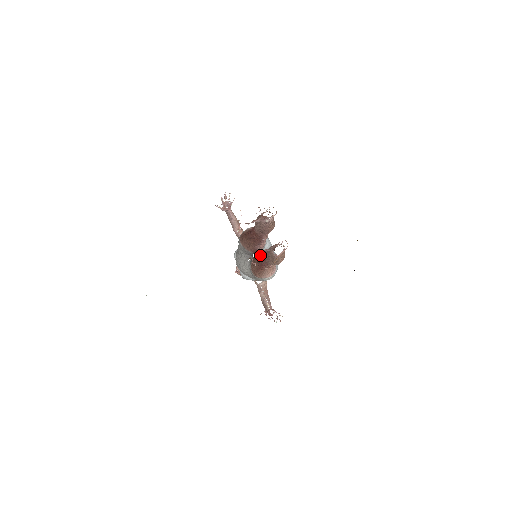
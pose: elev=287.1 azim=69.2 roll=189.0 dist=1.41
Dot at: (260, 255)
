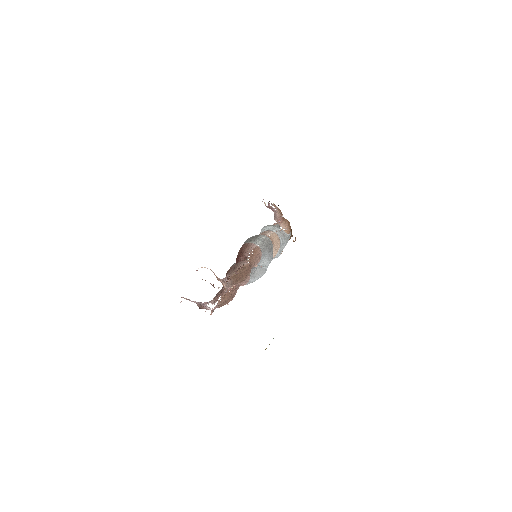
Dot at: occluded
